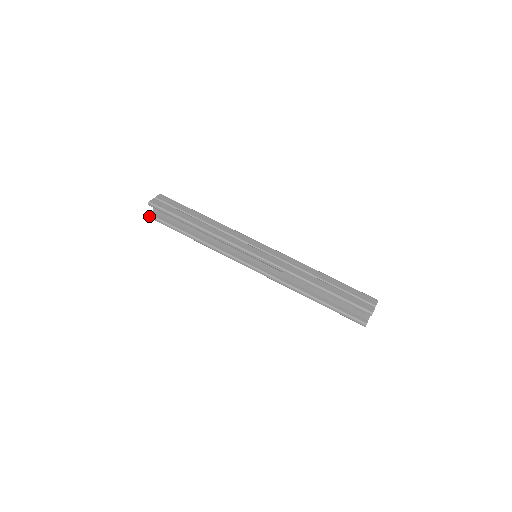
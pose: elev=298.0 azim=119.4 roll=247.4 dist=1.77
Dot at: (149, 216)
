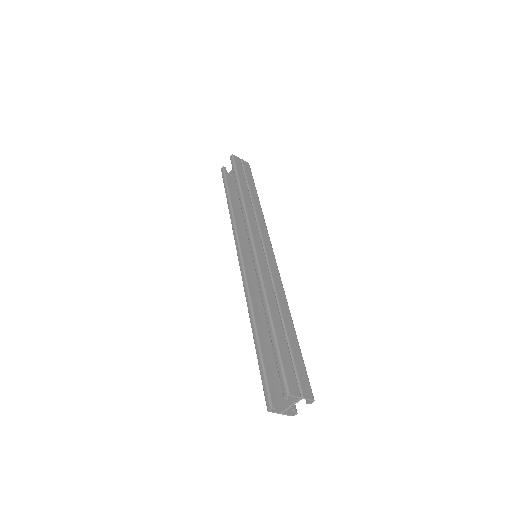
Dot at: (222, 168)
